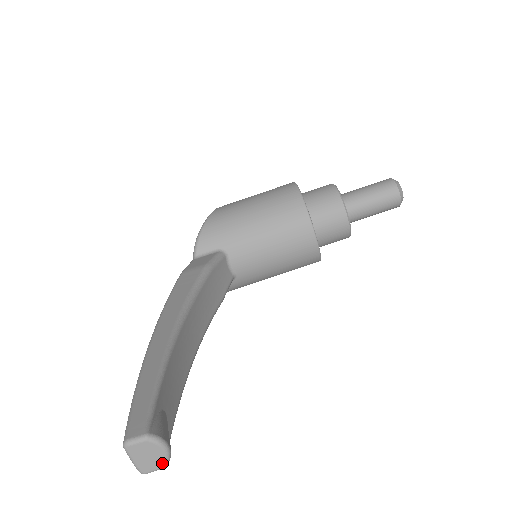
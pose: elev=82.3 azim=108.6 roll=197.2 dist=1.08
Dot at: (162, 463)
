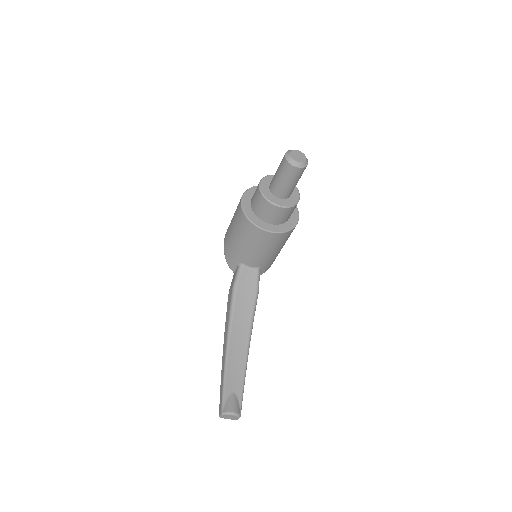
Dot at: (237, 417)
